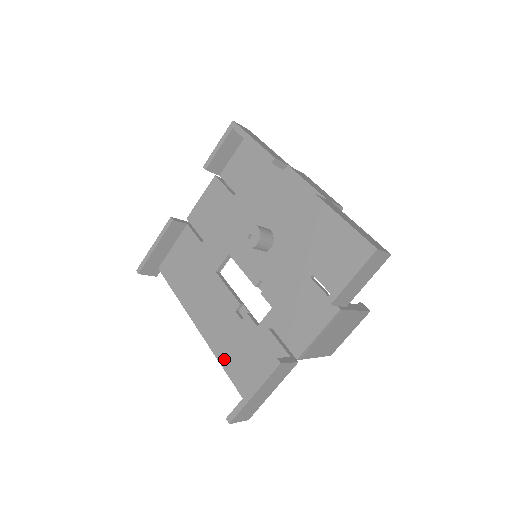
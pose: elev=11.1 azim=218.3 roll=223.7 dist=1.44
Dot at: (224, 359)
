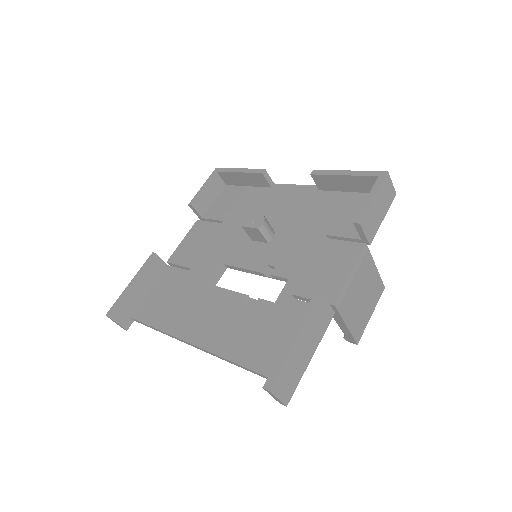
Dot at: (237, 354)
